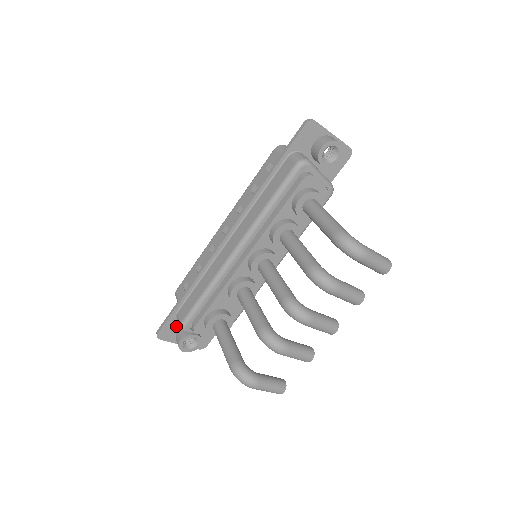
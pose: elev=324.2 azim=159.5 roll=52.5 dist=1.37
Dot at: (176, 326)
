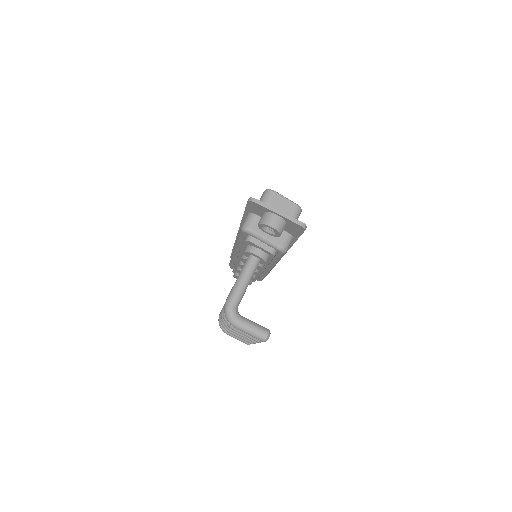
Dot at: occluded
